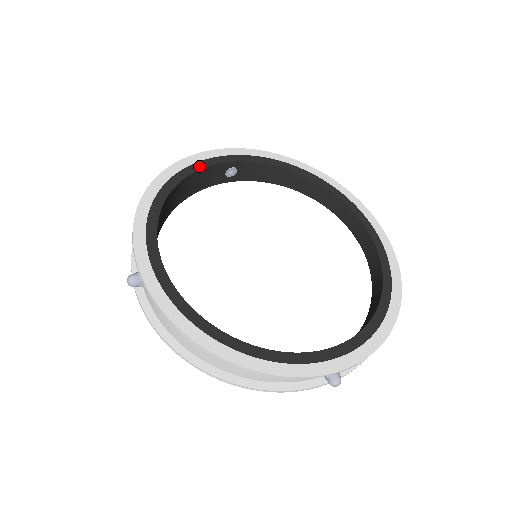
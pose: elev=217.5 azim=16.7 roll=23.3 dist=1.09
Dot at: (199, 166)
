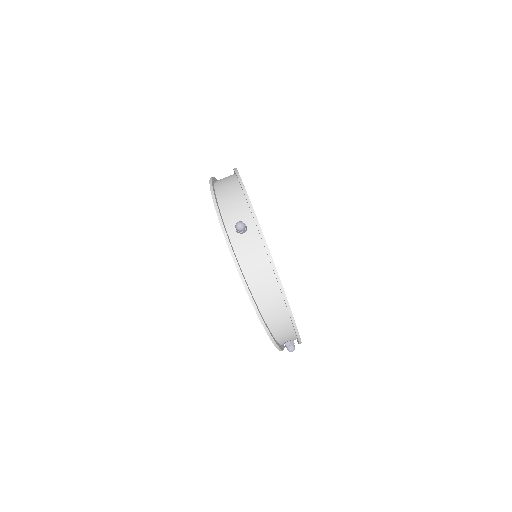
Dot at: occluded
